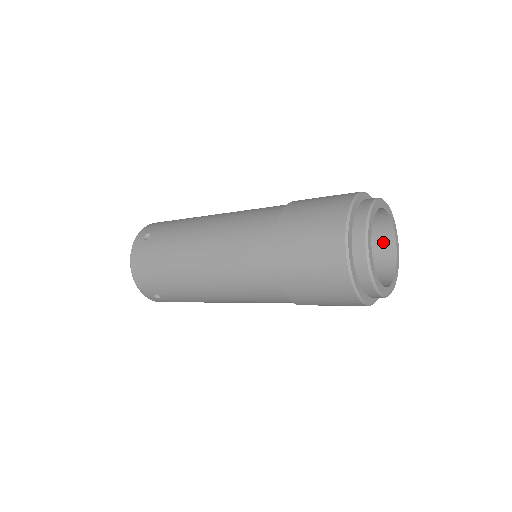
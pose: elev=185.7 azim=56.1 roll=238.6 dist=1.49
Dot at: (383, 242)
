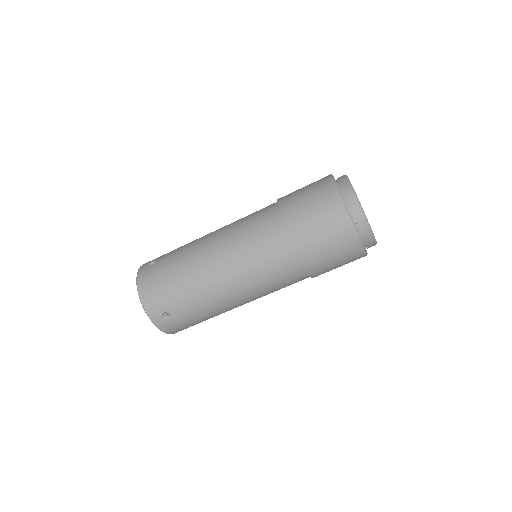
Dot at: occluded
